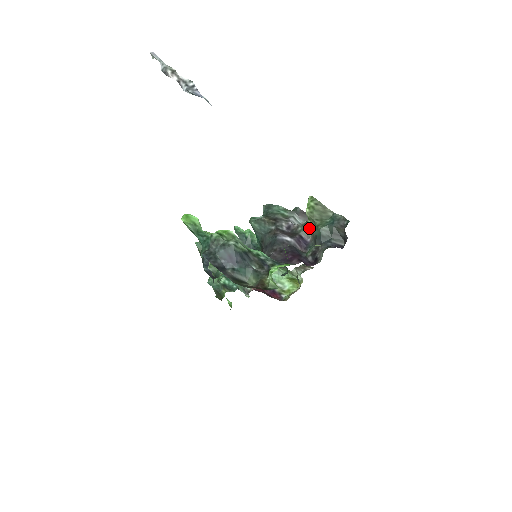
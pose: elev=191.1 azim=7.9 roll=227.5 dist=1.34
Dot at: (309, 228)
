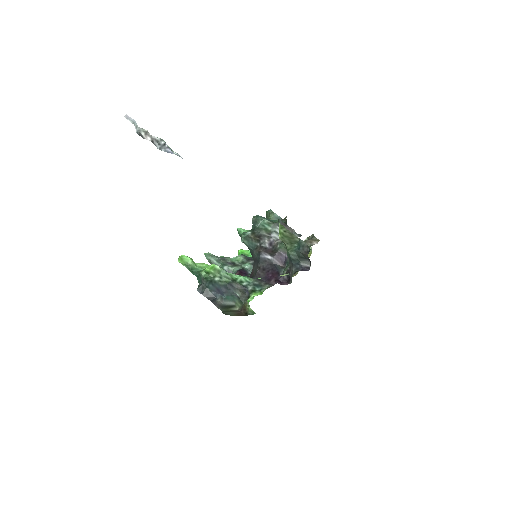
Dot at: (285, 247)
